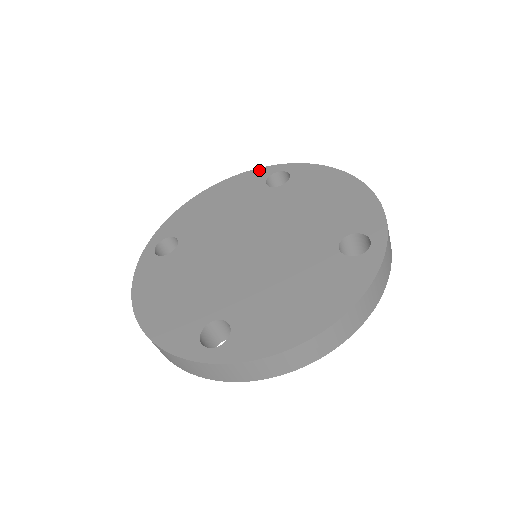
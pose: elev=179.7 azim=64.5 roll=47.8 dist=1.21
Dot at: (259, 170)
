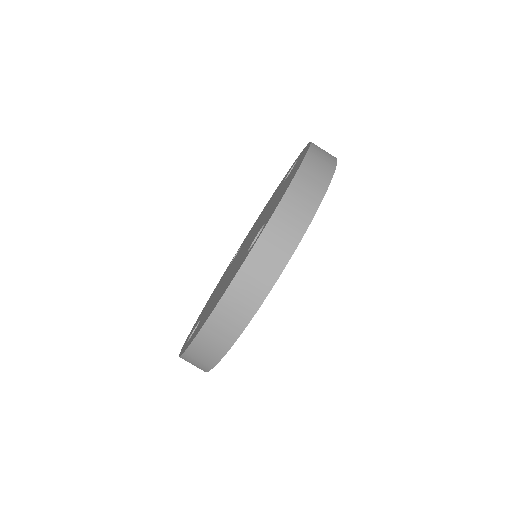
Dot at: occluded
